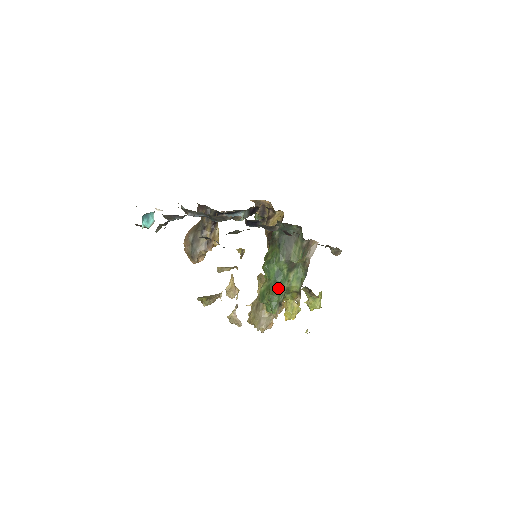
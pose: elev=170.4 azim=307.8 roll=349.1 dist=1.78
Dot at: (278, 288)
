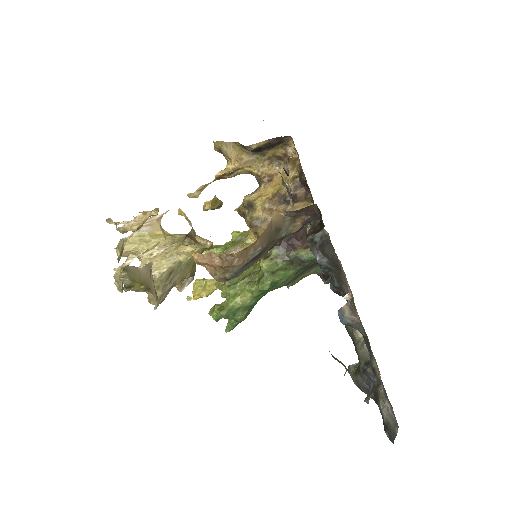
Dot at: occluded
